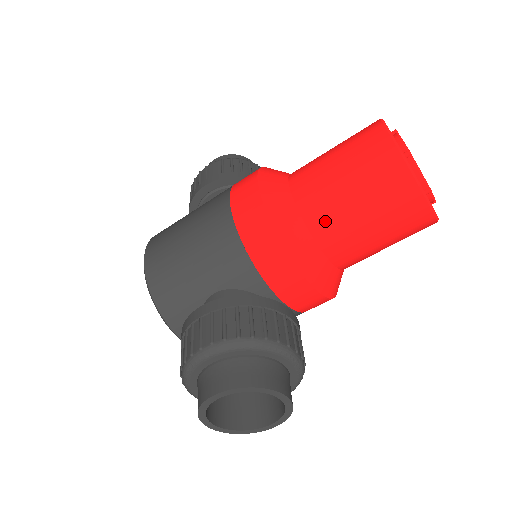
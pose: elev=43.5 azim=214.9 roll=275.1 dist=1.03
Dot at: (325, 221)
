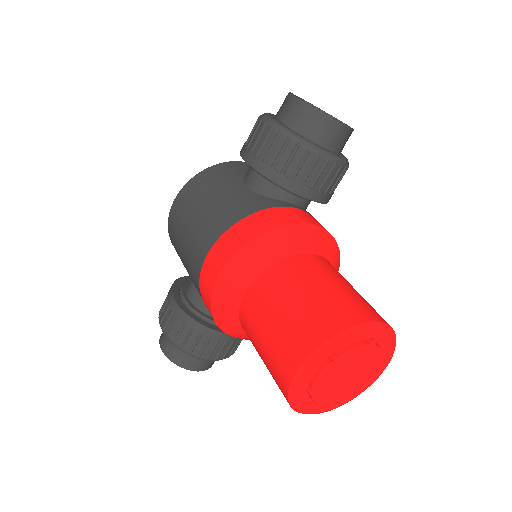
Dot at: (250, 340)
